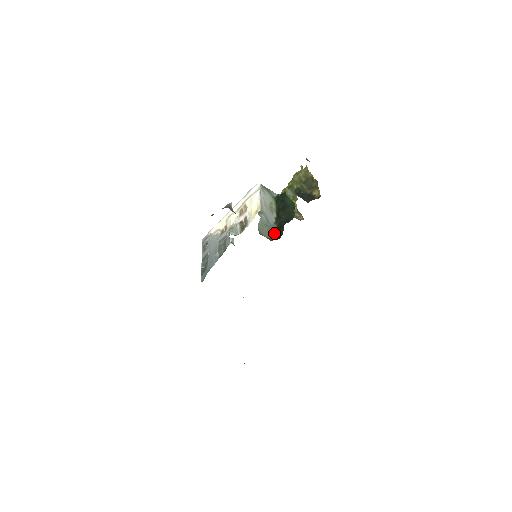
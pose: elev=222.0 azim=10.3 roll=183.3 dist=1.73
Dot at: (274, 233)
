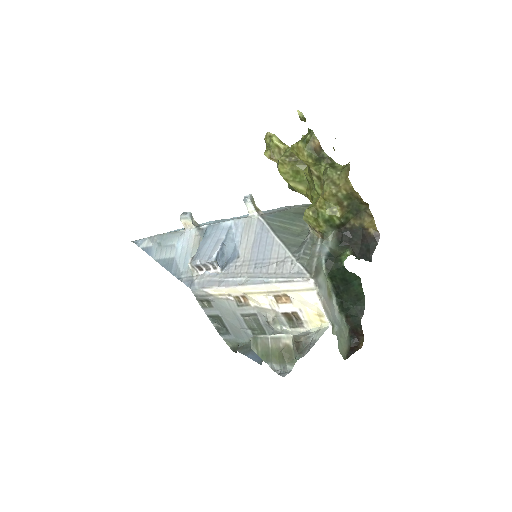
Dot at: (349, 334)
